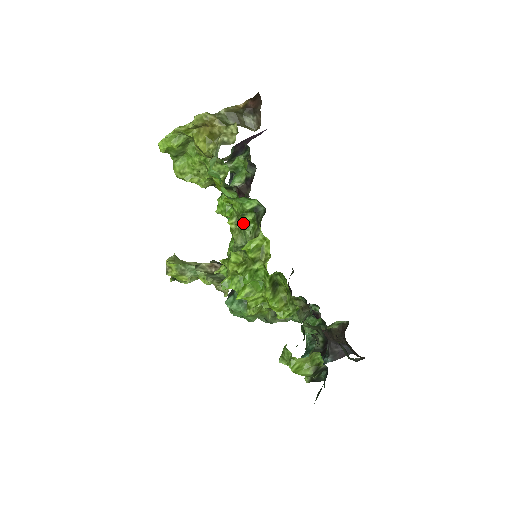
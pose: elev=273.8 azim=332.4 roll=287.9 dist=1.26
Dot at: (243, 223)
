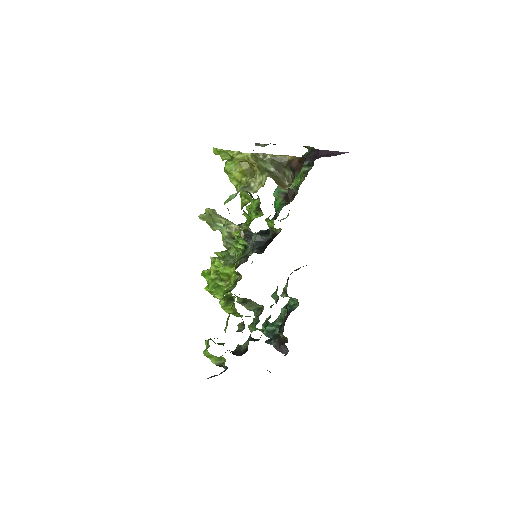
Dot at: (235, 247)
